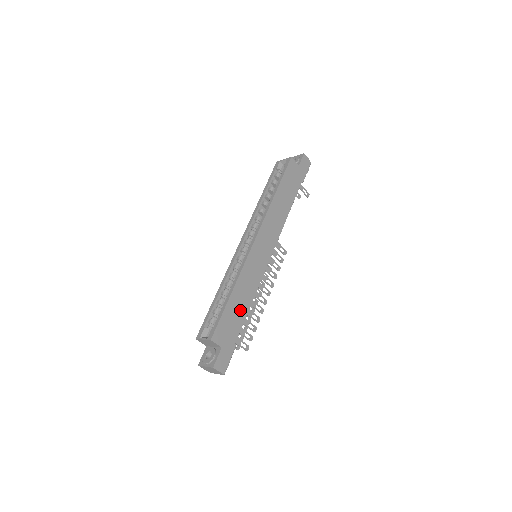
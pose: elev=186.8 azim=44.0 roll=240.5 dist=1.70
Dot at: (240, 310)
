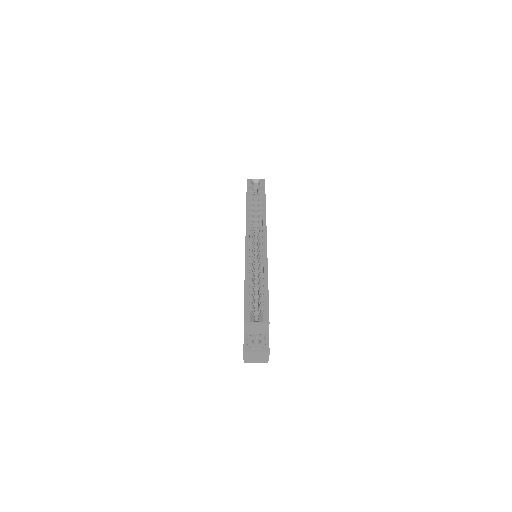
Dot at: occluded
